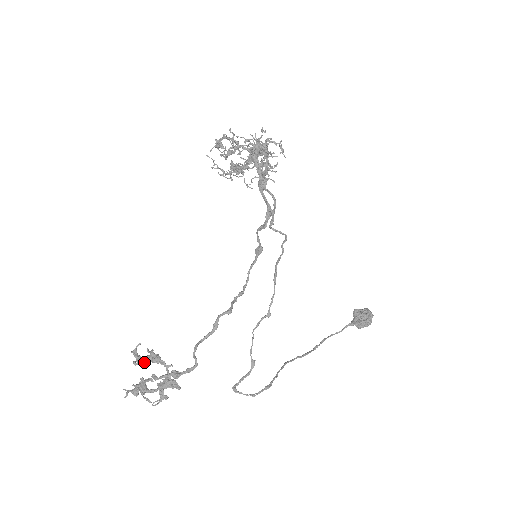
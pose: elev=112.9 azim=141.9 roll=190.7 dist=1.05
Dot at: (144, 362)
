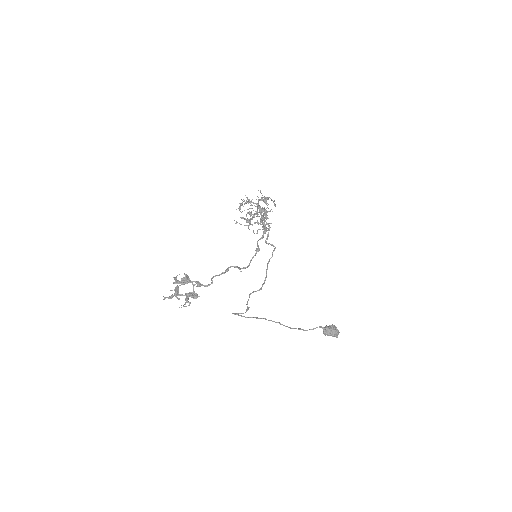
Dot at: (180, 281)
